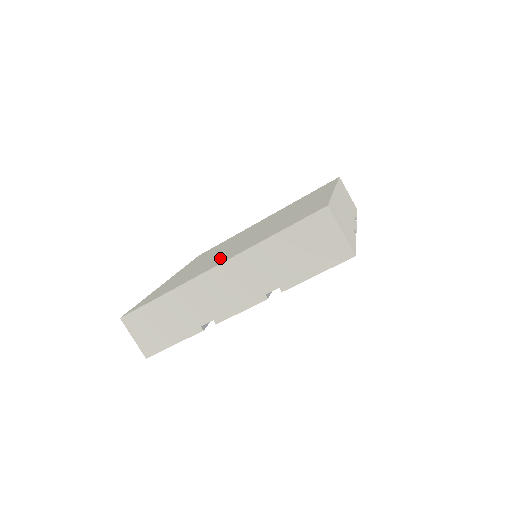
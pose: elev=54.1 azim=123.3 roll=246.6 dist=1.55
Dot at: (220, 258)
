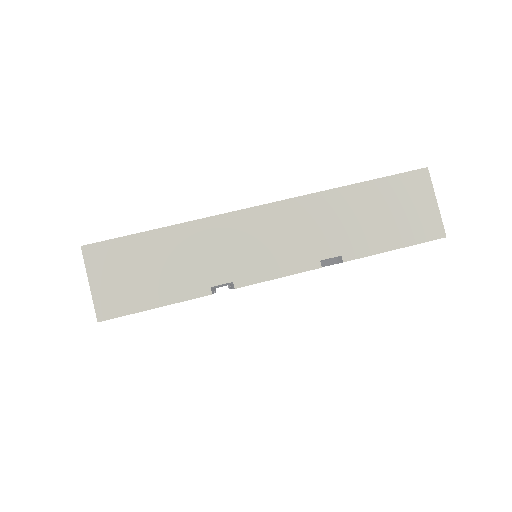
Dot at: occluded
